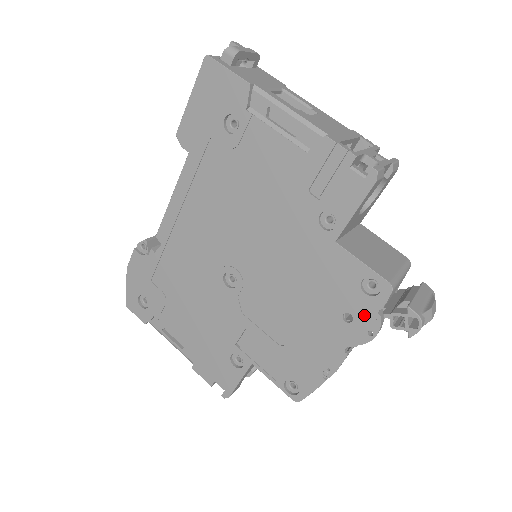
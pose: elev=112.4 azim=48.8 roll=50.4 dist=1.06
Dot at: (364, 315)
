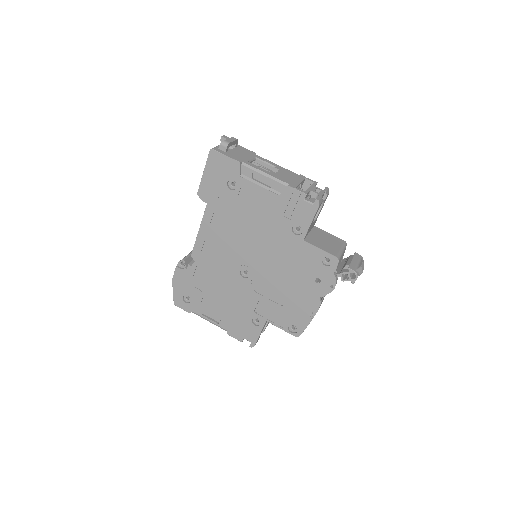
Dot at: (326, 277)
